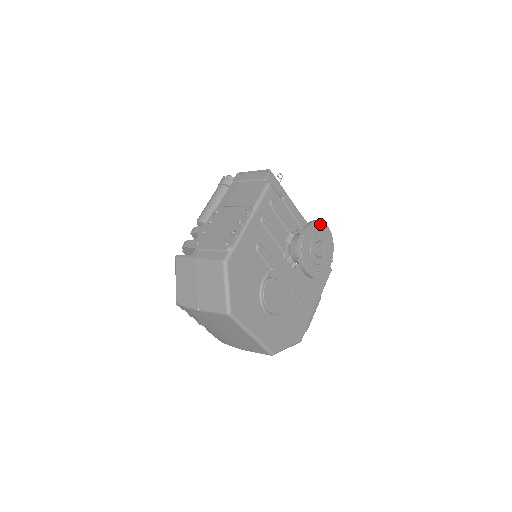
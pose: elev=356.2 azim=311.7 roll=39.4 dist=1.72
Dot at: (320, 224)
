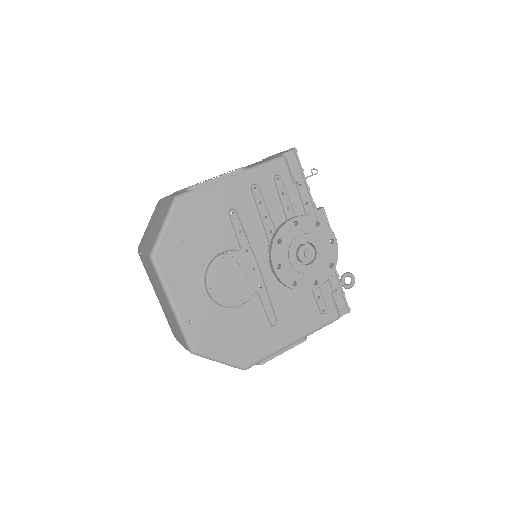
Dot at: (323, 226)
